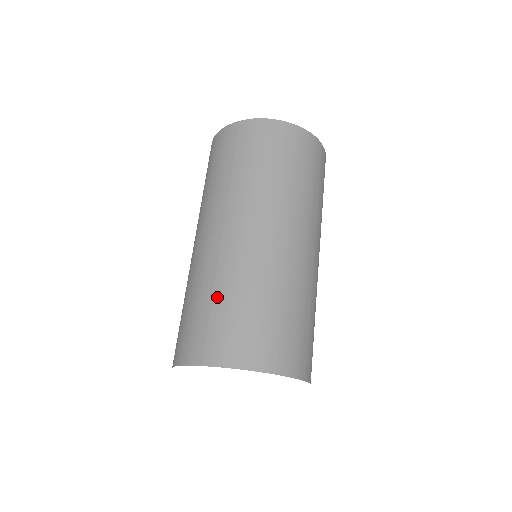
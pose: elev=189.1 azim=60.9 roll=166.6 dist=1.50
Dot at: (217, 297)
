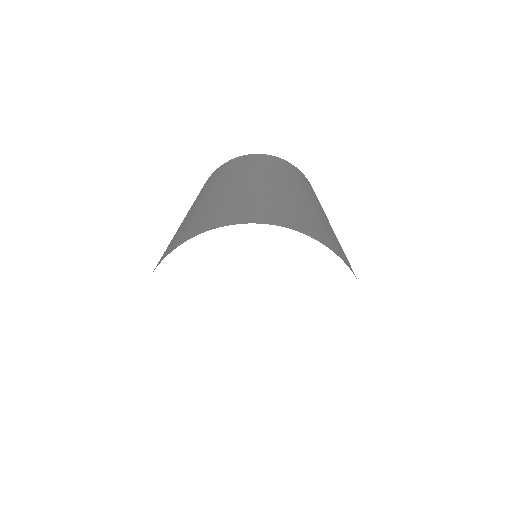
Dot at: (262, 196)
